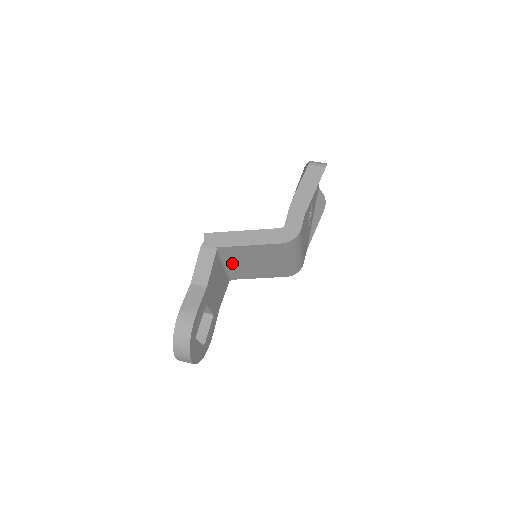
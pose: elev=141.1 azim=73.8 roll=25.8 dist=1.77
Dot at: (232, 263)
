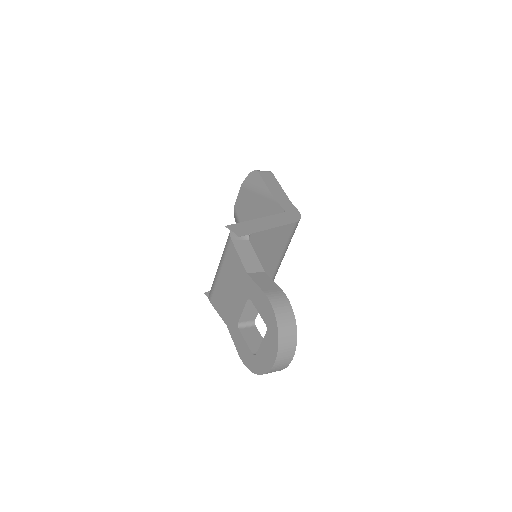
Dot at: occluded
